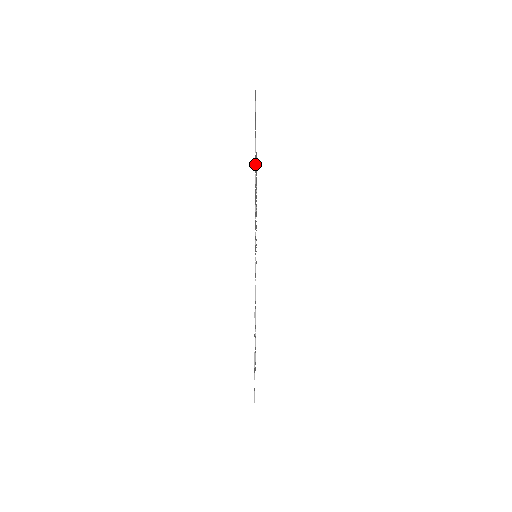
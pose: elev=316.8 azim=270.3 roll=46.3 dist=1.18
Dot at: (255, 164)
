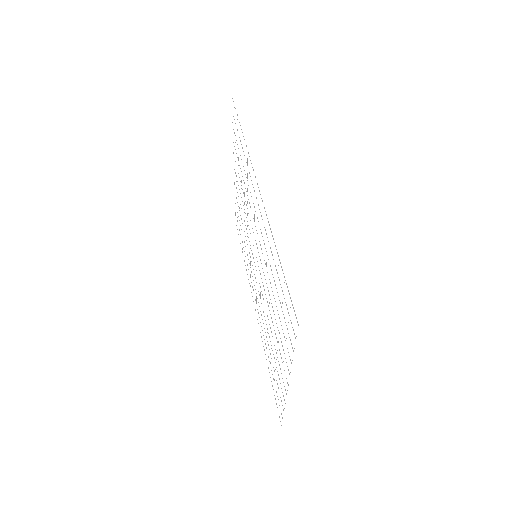
Dot at: occluded
